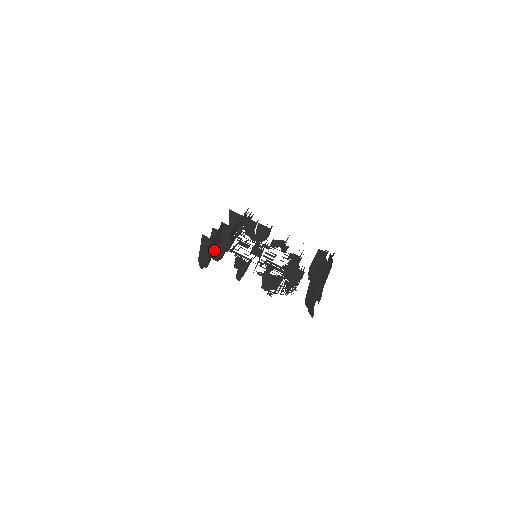
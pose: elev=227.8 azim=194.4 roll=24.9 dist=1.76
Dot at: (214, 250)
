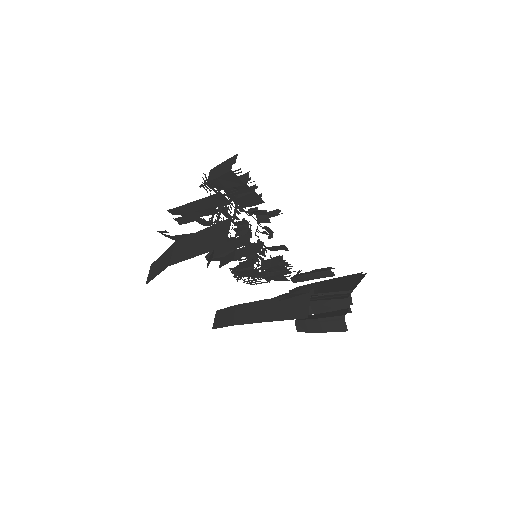
Dot at: occluded
